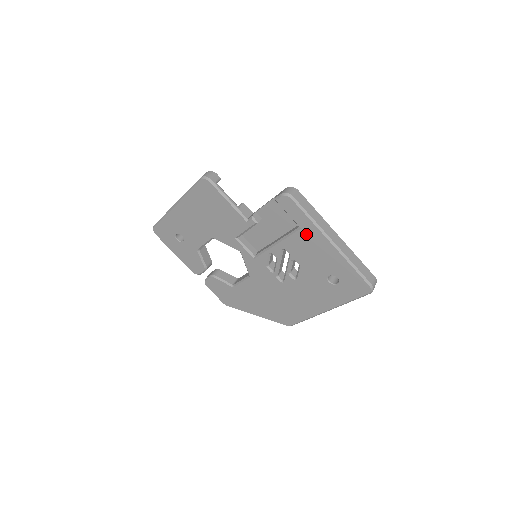
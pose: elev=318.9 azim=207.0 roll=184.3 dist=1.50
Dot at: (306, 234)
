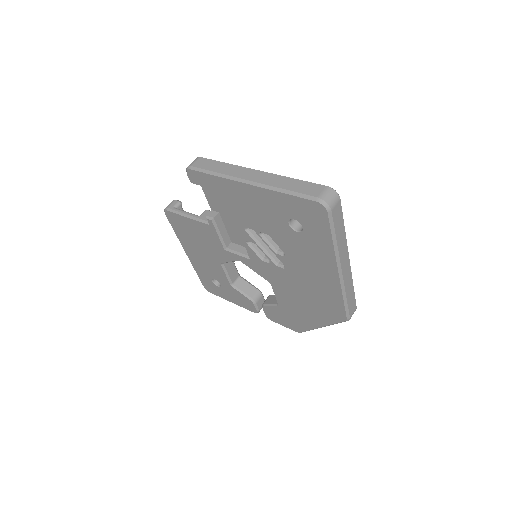
Dot at: (231, 194)
